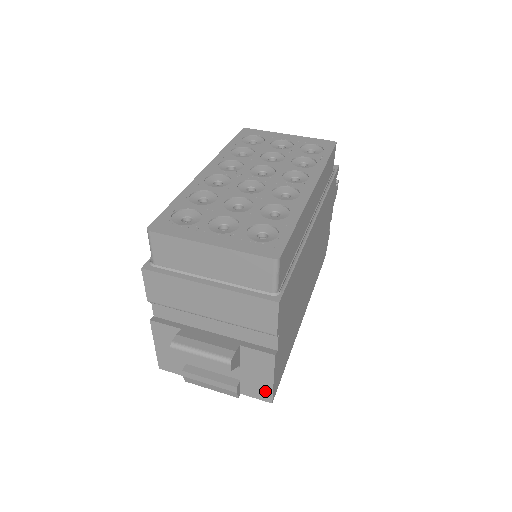
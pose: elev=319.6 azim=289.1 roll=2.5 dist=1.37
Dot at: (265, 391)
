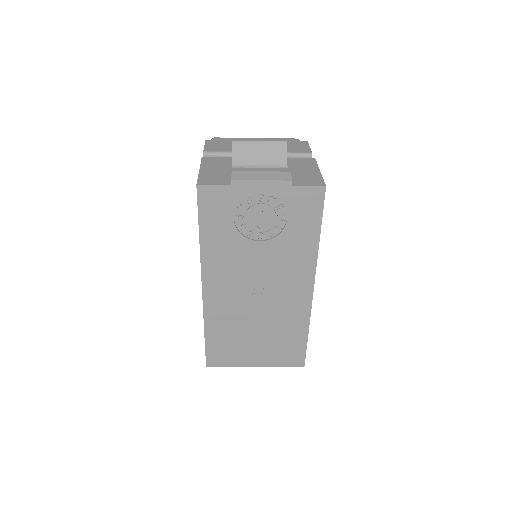
Dot at: (316, 179)
